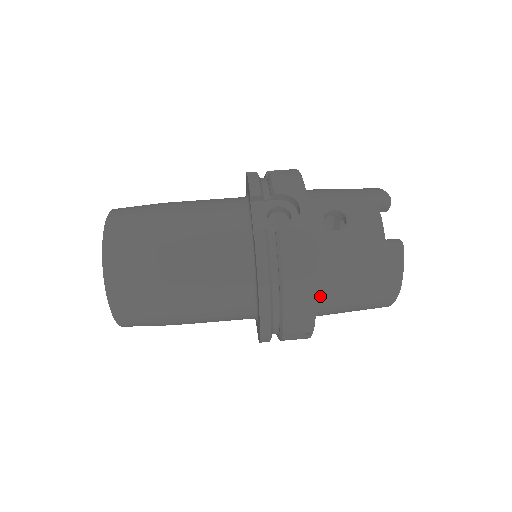
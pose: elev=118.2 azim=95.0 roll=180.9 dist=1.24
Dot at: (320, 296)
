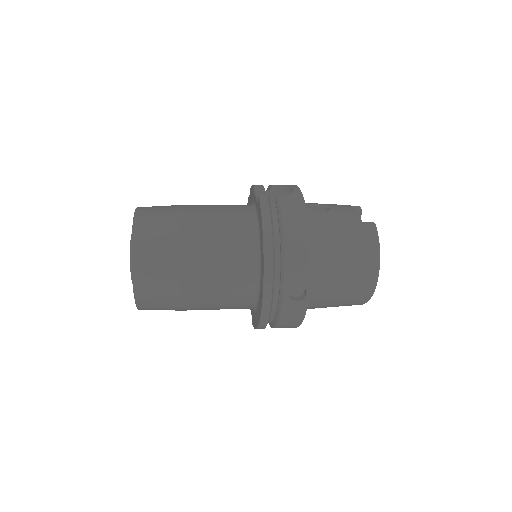
Dot at: (313, 259)
